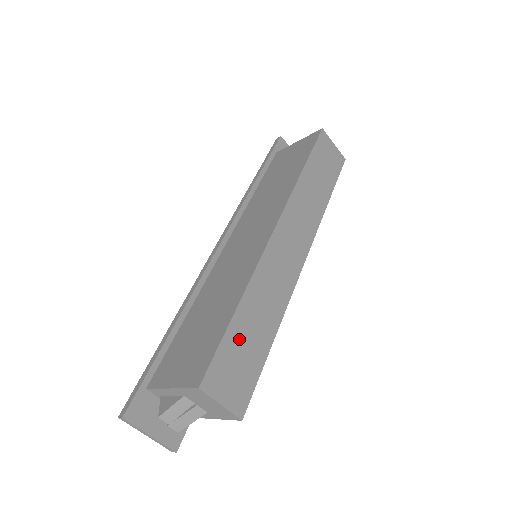
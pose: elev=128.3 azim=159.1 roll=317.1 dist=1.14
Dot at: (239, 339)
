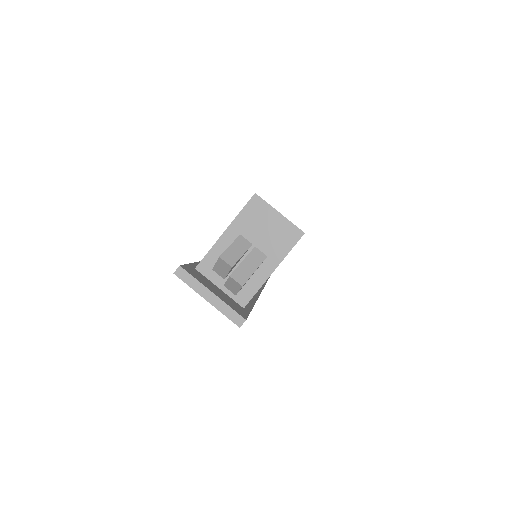
Dot at: occluded
